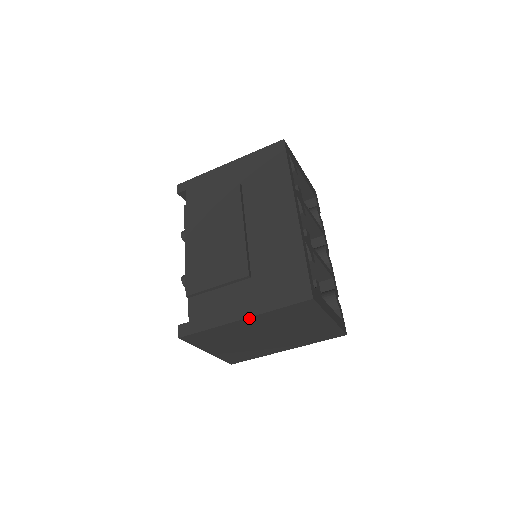
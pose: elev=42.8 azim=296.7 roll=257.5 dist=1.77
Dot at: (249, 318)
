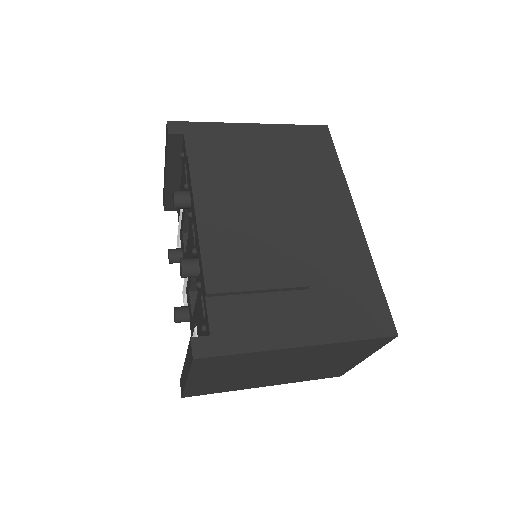
Dot at: (311, 346)
